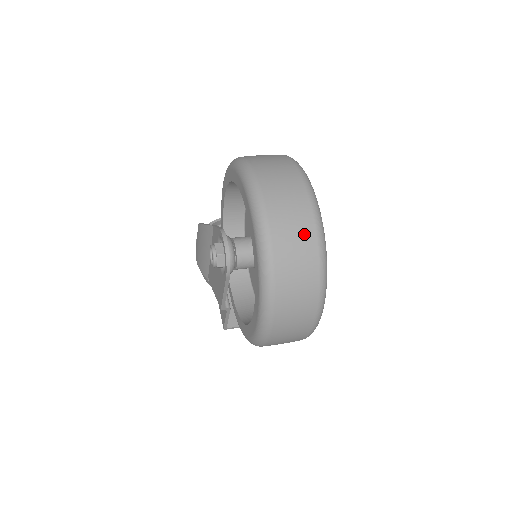
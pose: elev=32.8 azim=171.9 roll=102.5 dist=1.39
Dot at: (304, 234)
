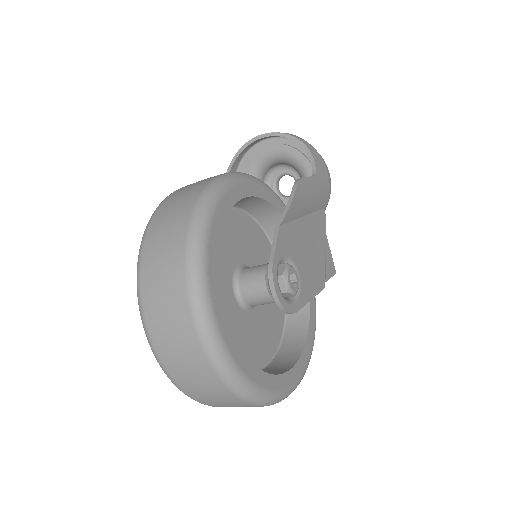
Dot at: (206, 380)
